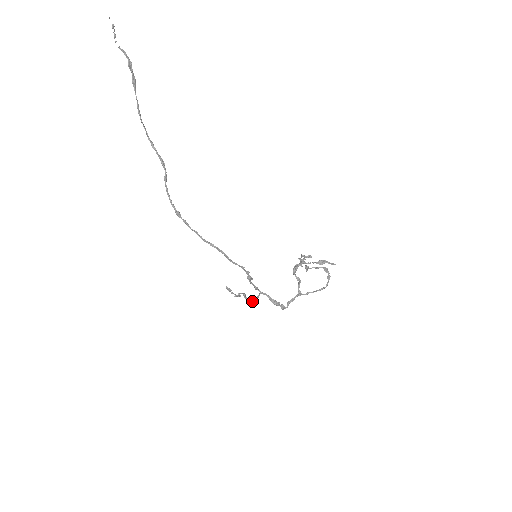
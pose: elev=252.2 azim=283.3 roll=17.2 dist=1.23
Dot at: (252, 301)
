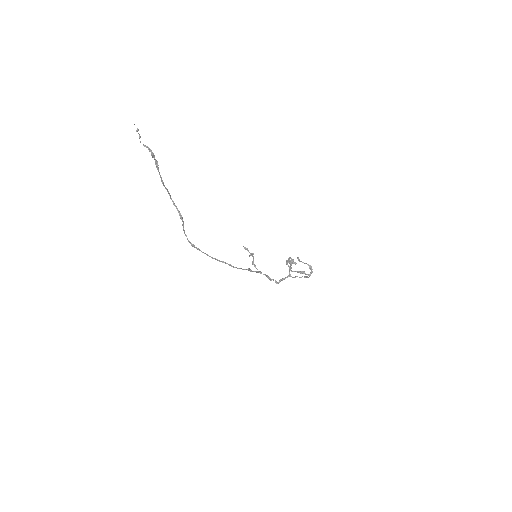
Dot at: occluded
